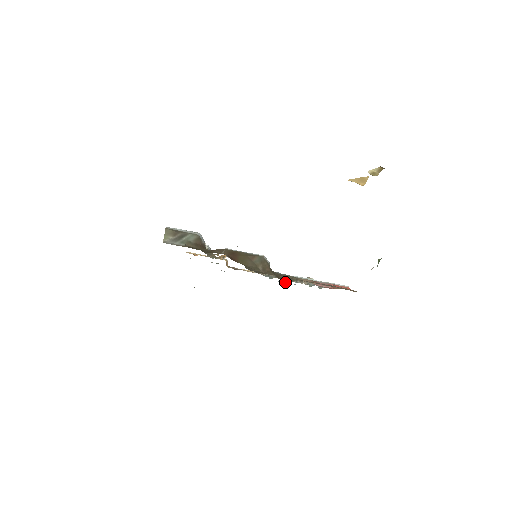
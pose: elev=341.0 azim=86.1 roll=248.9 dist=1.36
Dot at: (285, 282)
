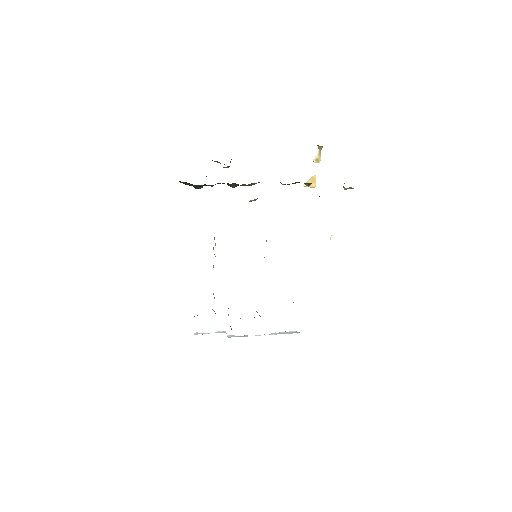
Dot at: (288, 332)
